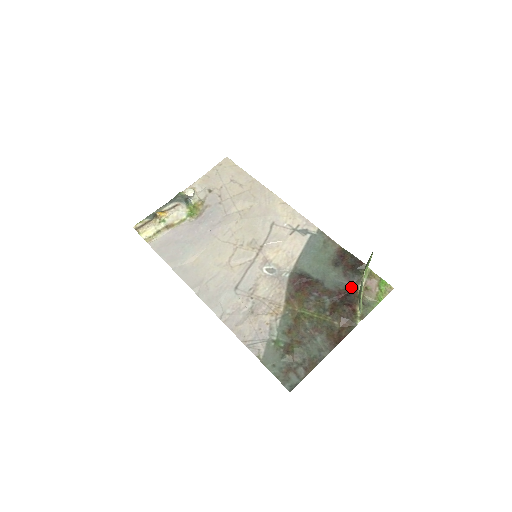
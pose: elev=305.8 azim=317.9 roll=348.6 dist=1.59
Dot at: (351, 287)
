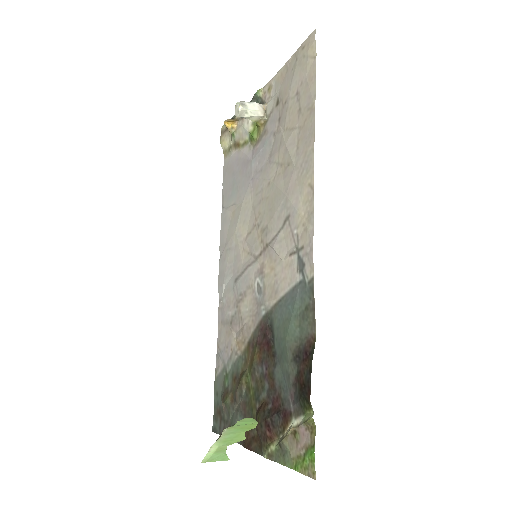
Dot at: (288, 408)
